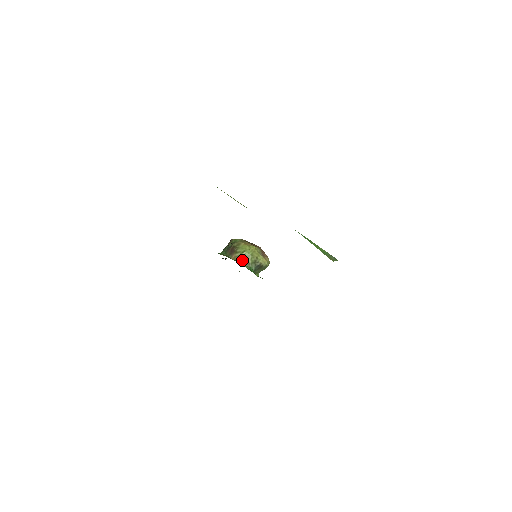
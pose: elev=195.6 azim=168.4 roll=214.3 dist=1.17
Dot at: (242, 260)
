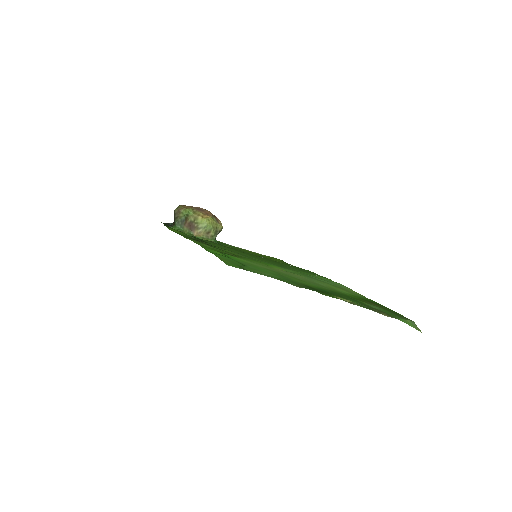
Dot at: (205, 235)
